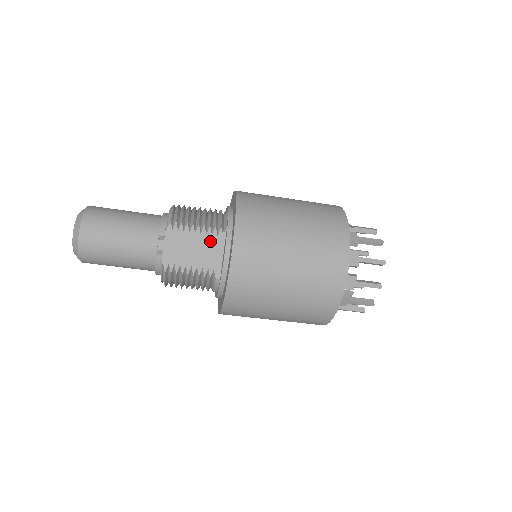
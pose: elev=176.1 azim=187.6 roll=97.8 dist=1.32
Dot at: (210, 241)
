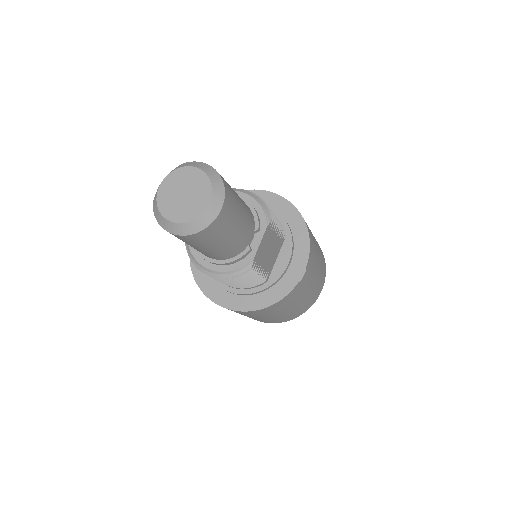
Dot at: (277, 245)
